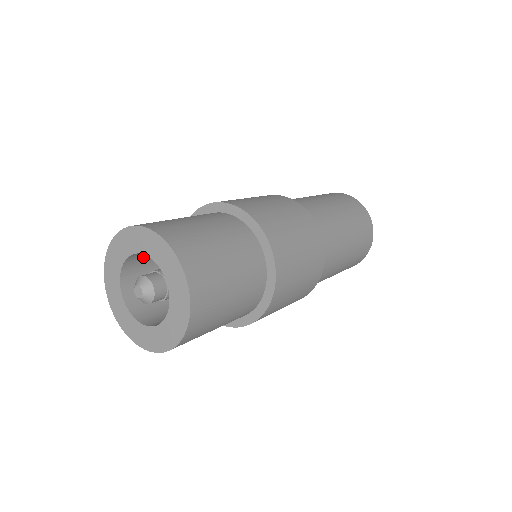
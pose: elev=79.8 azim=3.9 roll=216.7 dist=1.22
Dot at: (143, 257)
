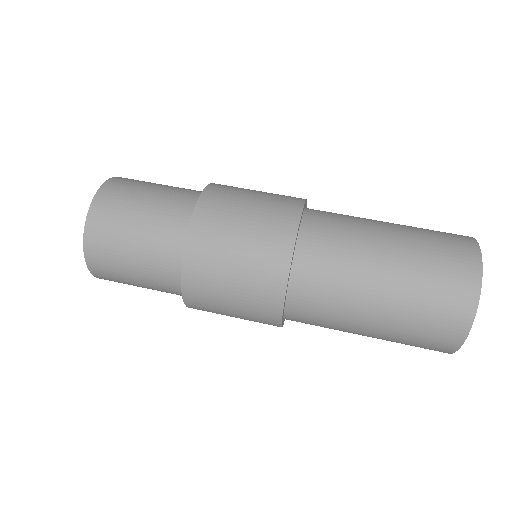
Dot at: occluded
